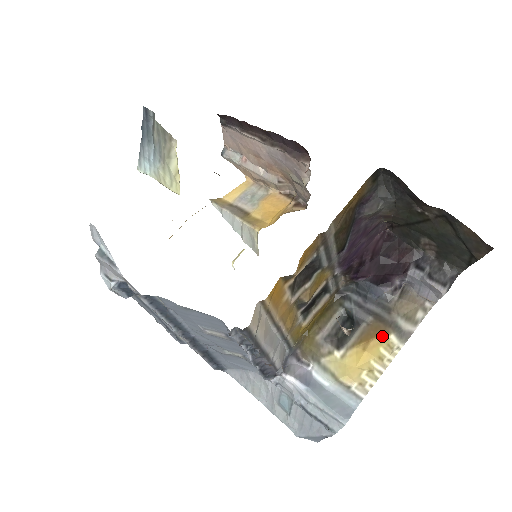
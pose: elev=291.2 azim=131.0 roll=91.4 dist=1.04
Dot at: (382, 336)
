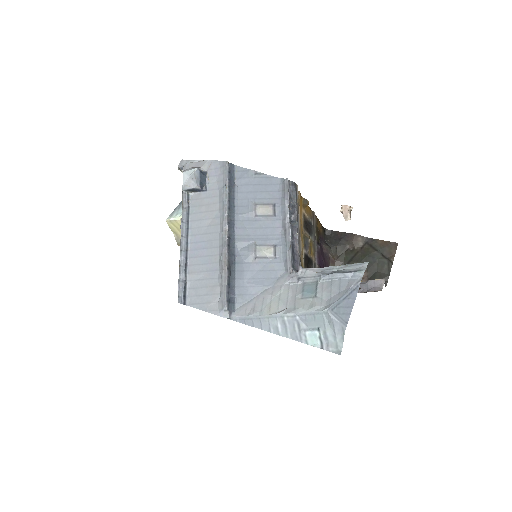
Dot at: occluded
